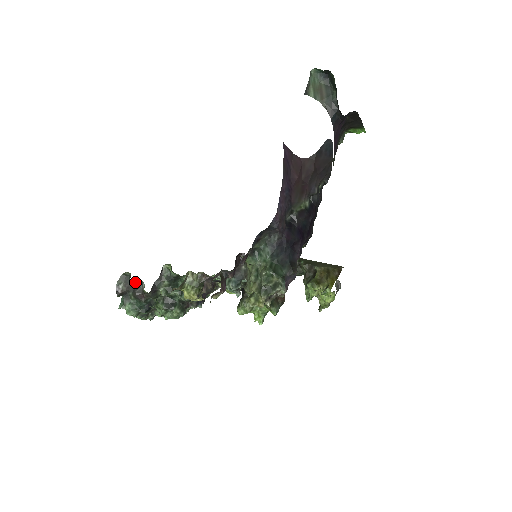
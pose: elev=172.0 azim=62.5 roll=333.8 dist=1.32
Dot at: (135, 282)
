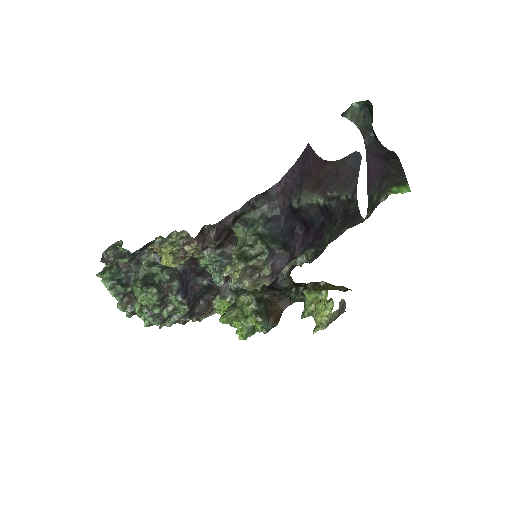
Dot at: (124, 252)
